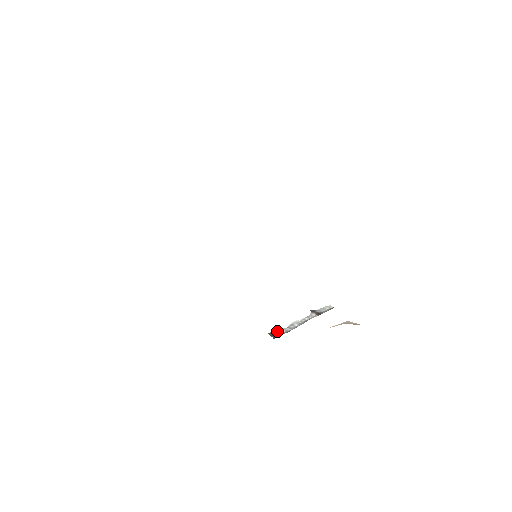
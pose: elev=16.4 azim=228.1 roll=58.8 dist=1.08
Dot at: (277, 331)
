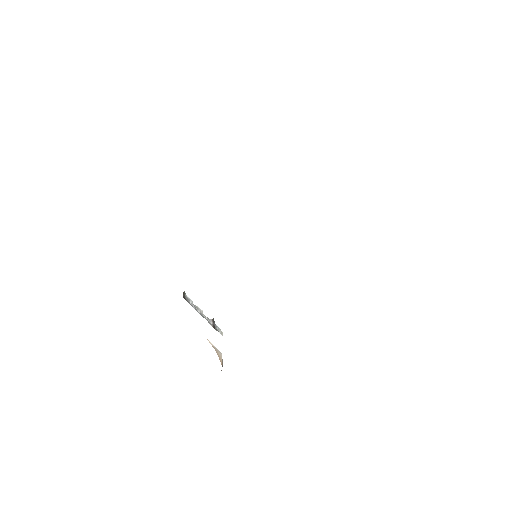
Dot at: (188, 297)
